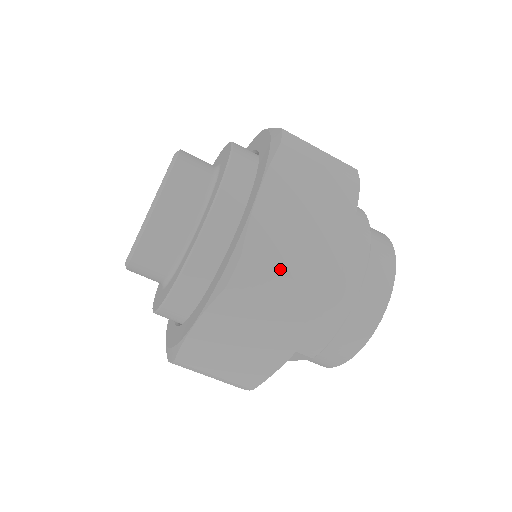
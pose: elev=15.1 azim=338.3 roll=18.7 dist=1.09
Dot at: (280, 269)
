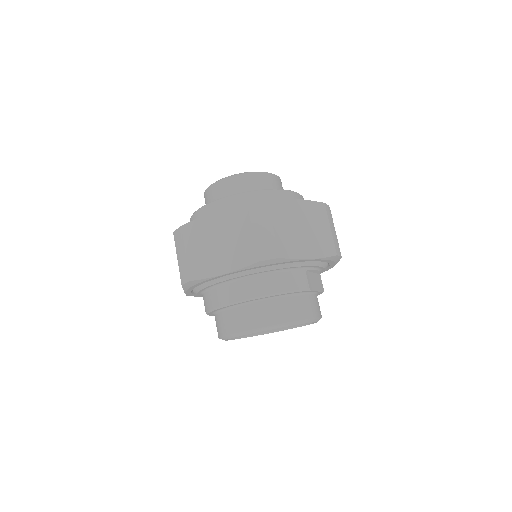
Dot at: (187, 247)
